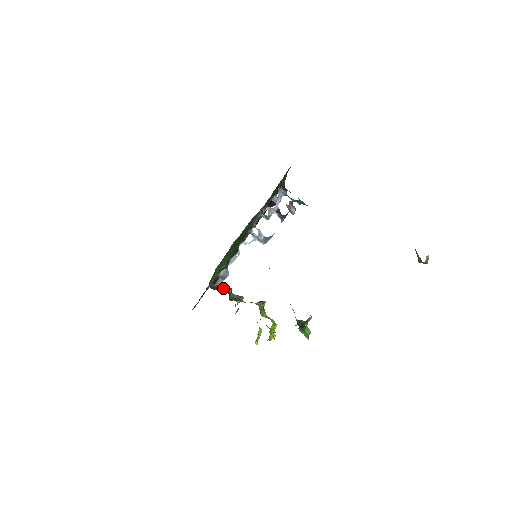
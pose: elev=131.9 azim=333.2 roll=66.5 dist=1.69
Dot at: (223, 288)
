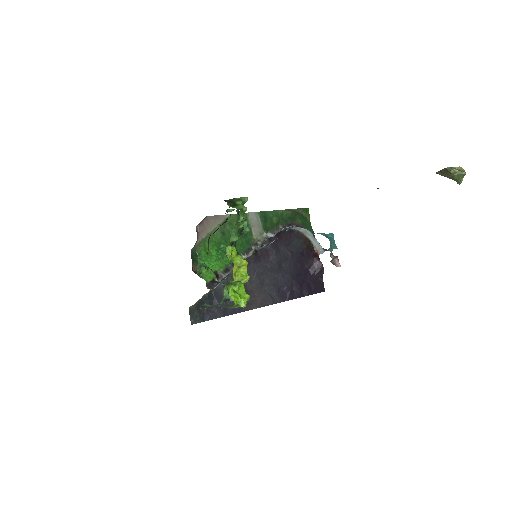
Dot at: occluded
